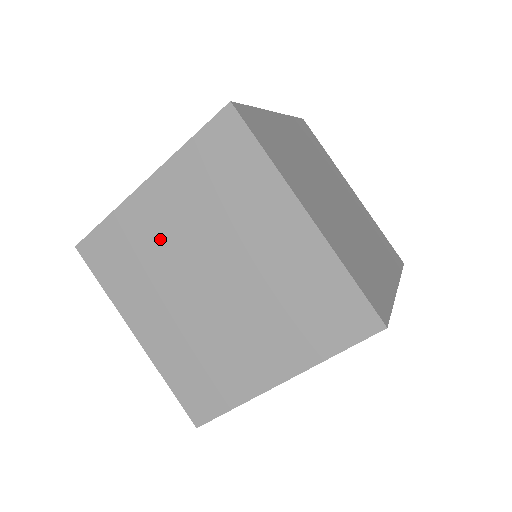
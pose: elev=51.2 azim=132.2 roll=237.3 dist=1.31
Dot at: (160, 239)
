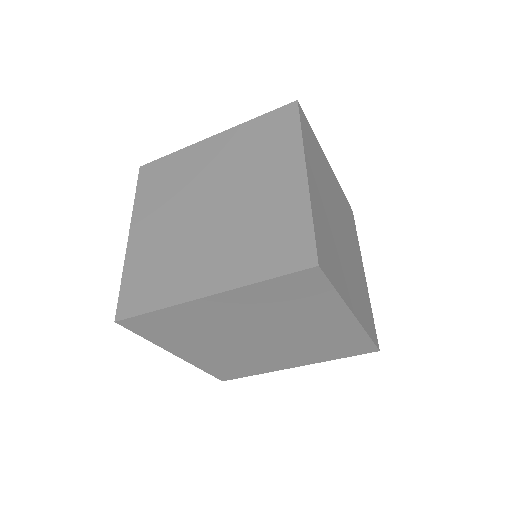
Dot at: (216, 321)
